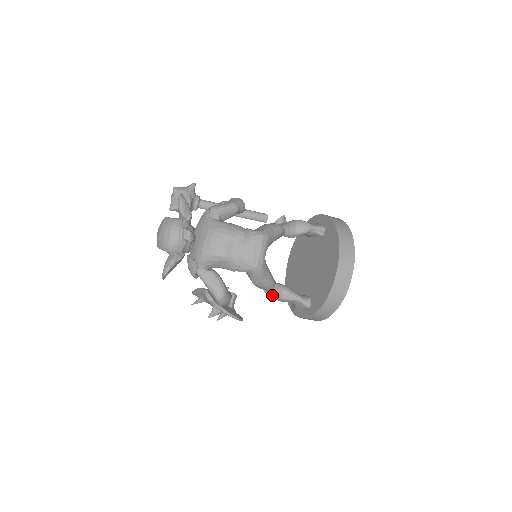
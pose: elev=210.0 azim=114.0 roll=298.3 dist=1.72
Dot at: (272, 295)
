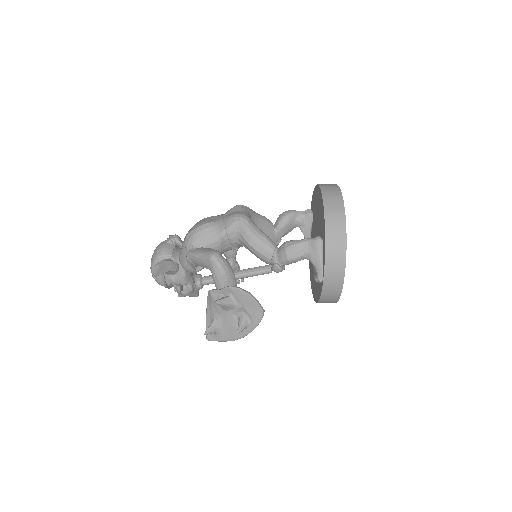
Dot at: (280, 261)
